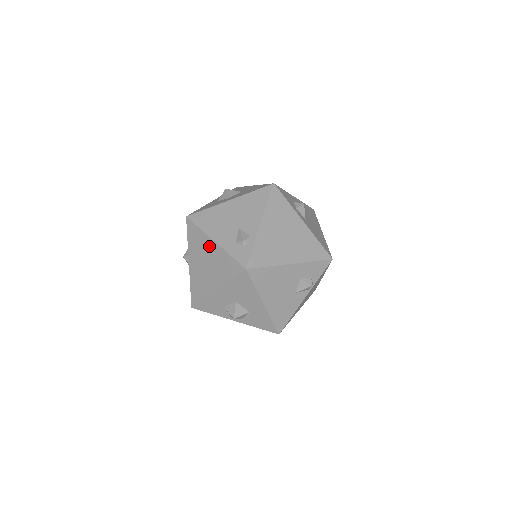
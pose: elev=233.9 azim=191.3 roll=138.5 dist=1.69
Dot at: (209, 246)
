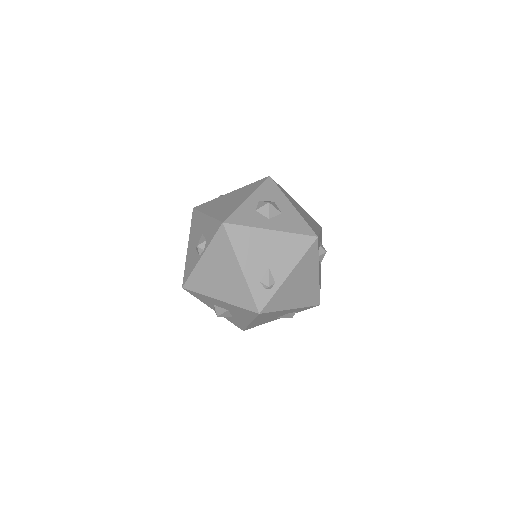
Dot at: (233, 267)
